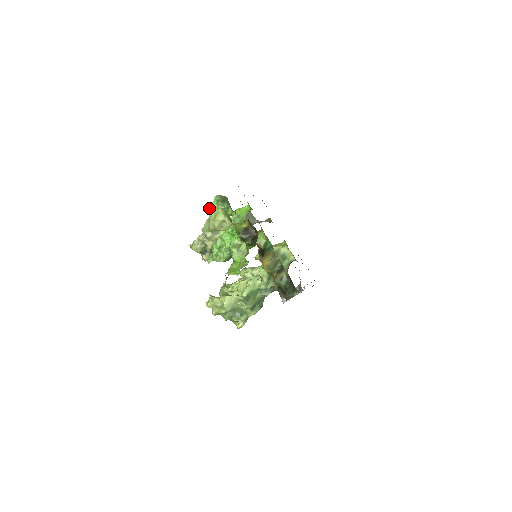
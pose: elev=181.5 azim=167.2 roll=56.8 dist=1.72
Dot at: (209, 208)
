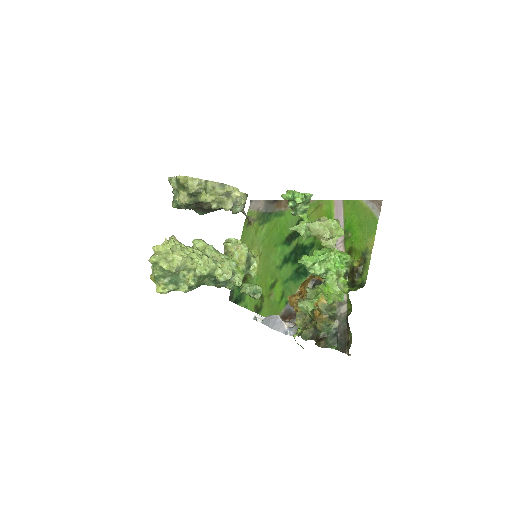
Dot at: (289, 193)
